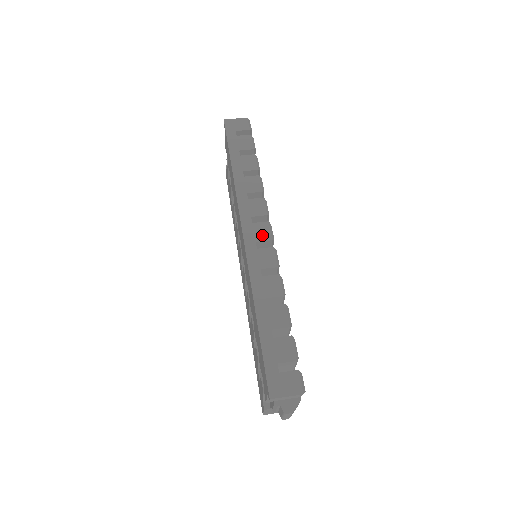
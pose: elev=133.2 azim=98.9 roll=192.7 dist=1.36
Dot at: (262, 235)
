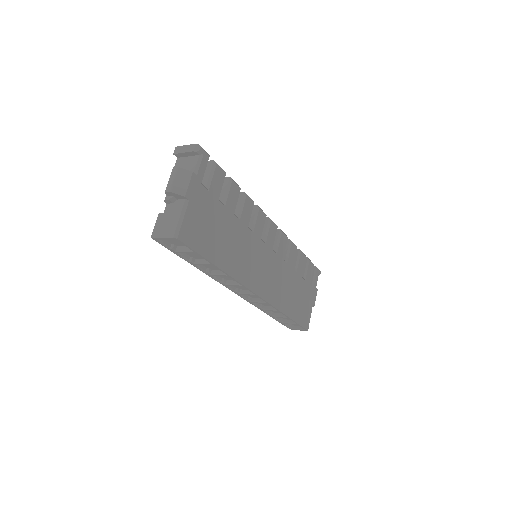
Dot at: occluded
